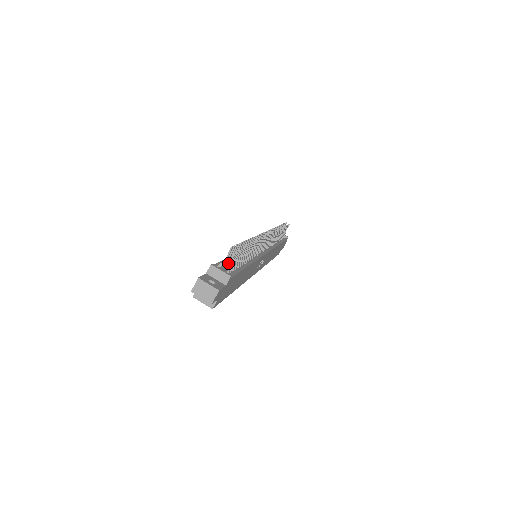
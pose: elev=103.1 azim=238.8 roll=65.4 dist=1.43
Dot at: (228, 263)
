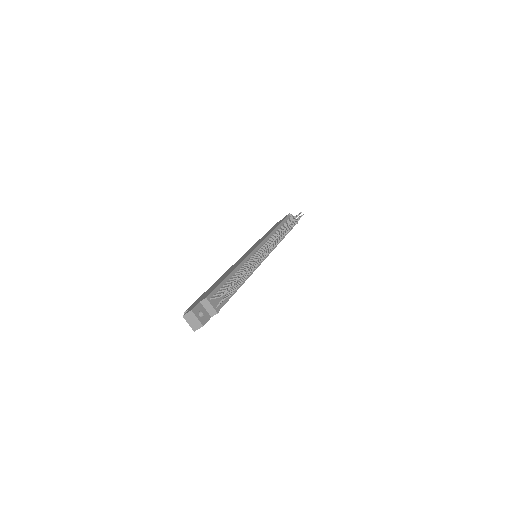
Dot at: (223, 288)
